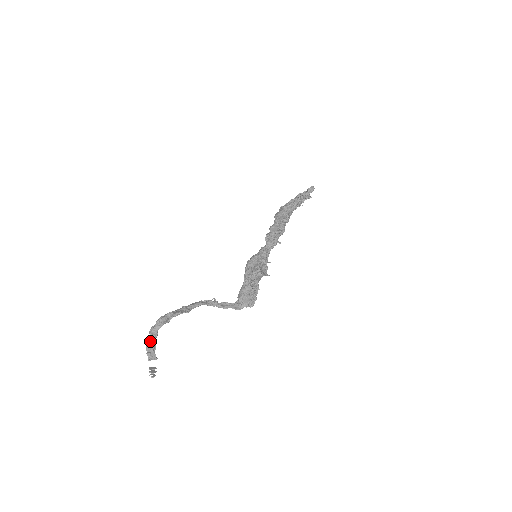
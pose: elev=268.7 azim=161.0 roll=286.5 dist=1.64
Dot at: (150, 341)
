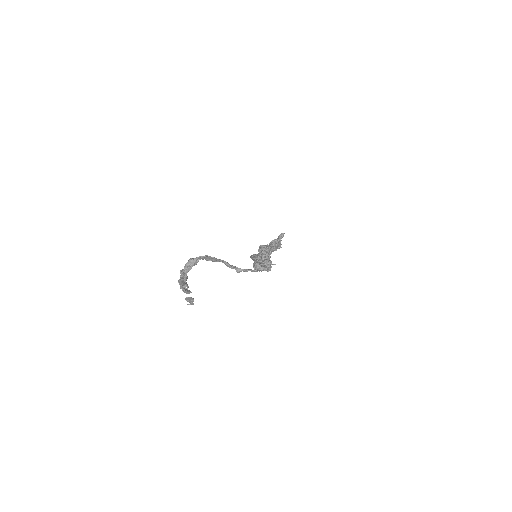
Dot at: (181, 279)
